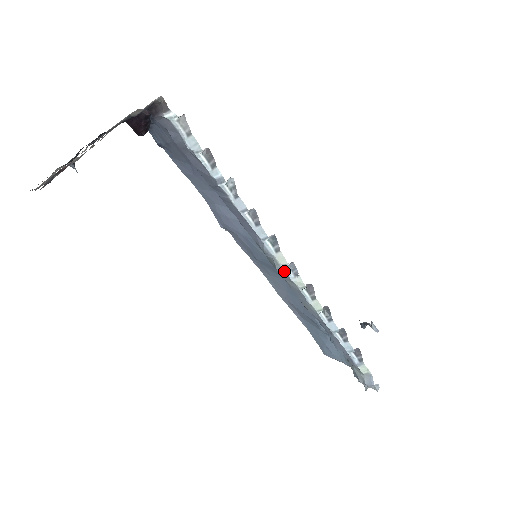
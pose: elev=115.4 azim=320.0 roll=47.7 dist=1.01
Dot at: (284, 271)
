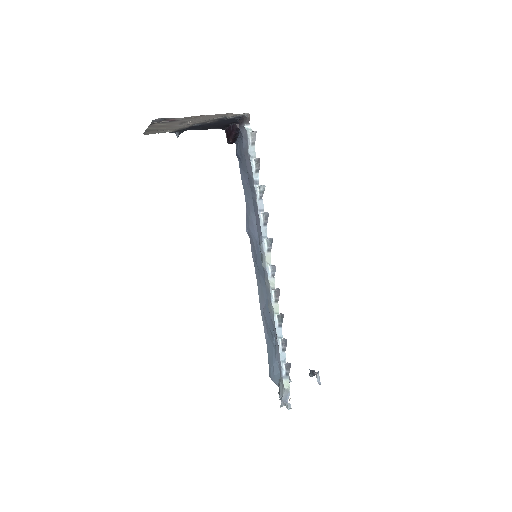
Dot at: (266, 269)
